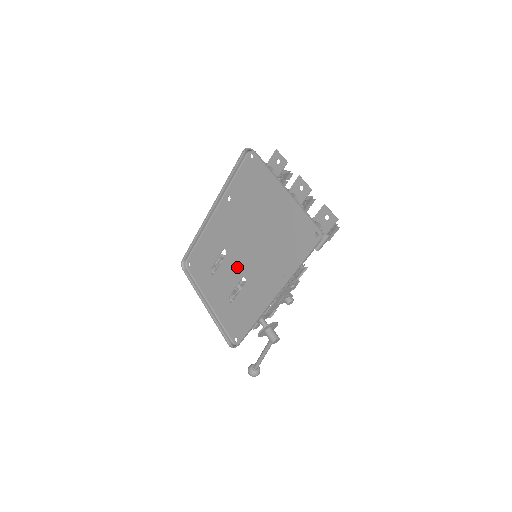
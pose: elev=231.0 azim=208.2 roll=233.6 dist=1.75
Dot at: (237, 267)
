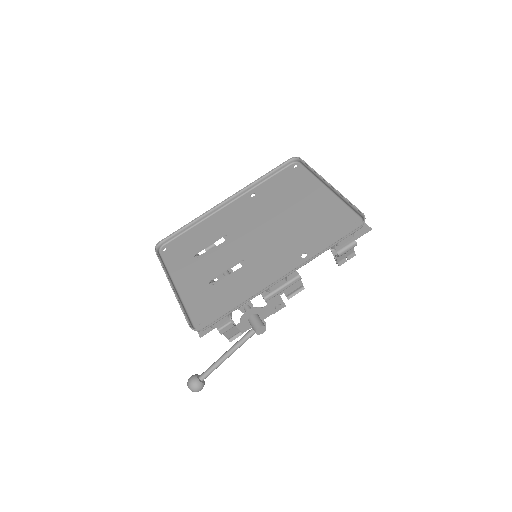
Dot at: (238, 251)
